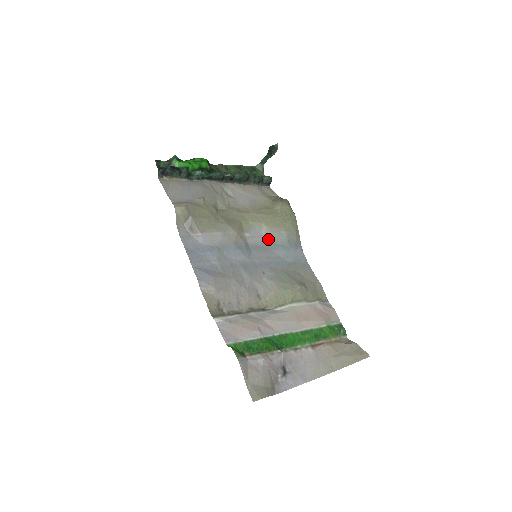
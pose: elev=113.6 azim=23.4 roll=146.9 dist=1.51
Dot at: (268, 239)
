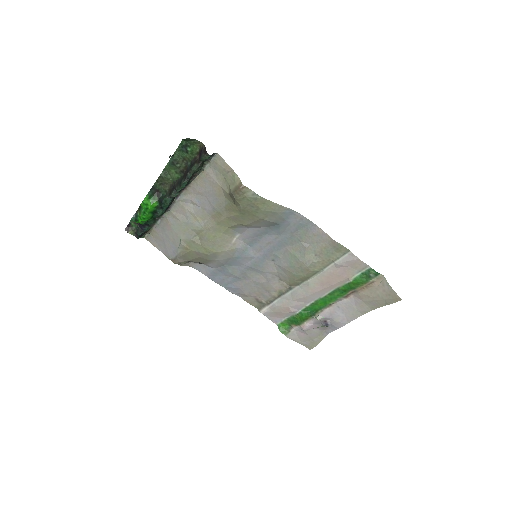
Dot at: (256, 228)
